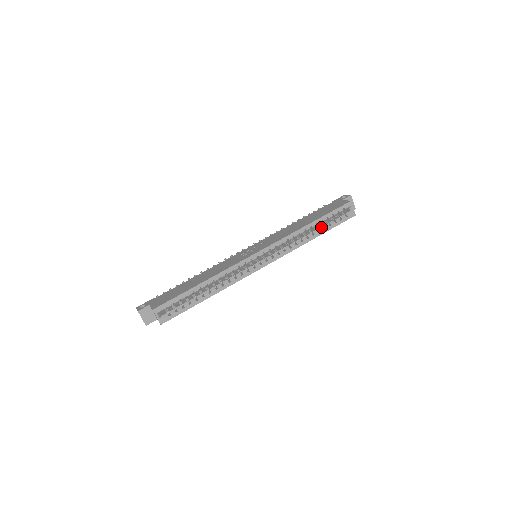
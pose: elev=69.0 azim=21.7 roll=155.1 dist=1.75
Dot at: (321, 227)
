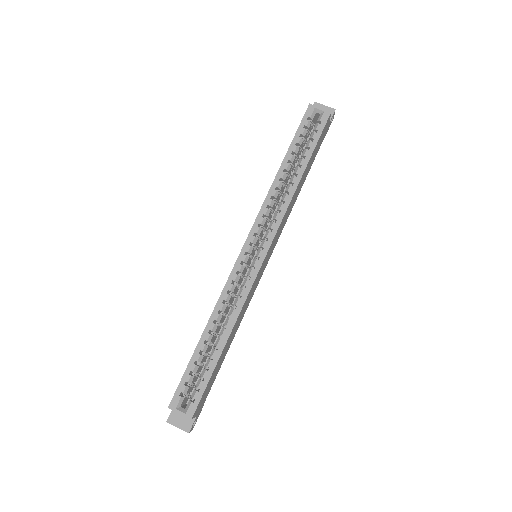
Dot at: (299, 160)
